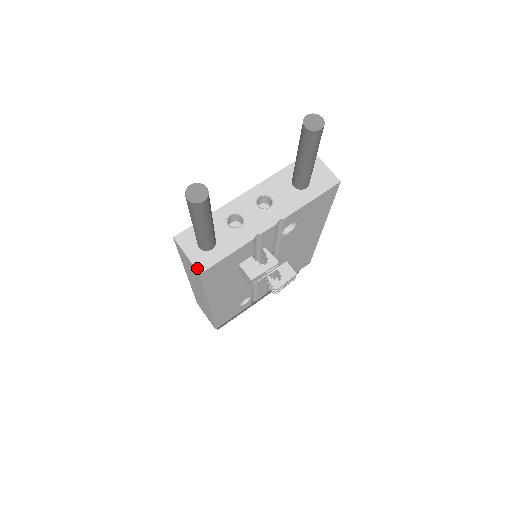
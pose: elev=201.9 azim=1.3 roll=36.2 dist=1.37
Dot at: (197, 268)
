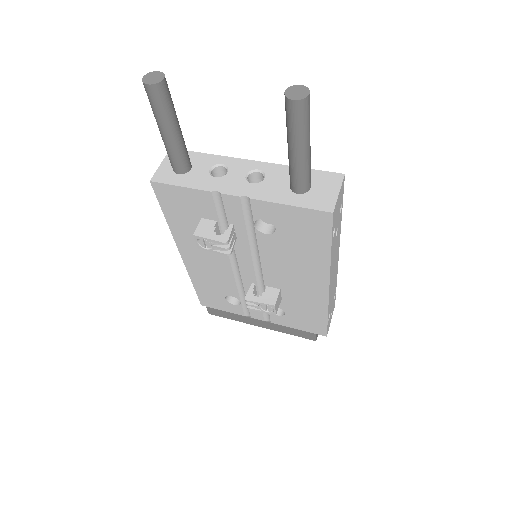
Dot at: (154, 176)
